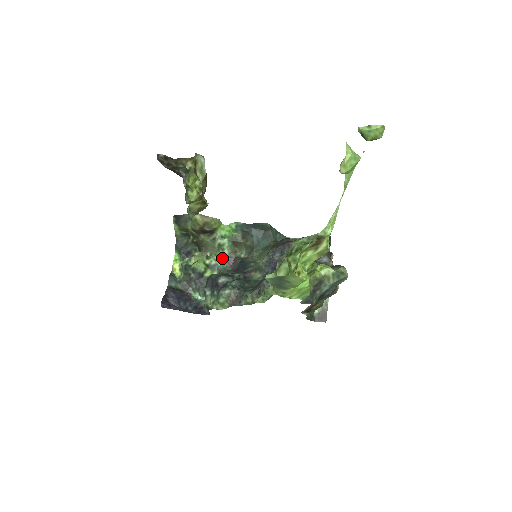
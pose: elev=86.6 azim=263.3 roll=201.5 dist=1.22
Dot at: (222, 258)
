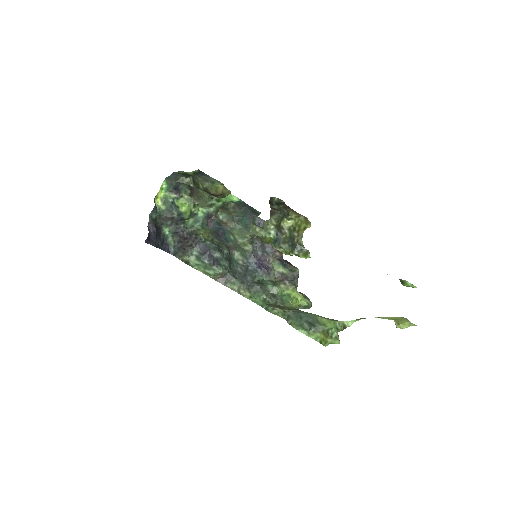
Dot at: (205, 212)
